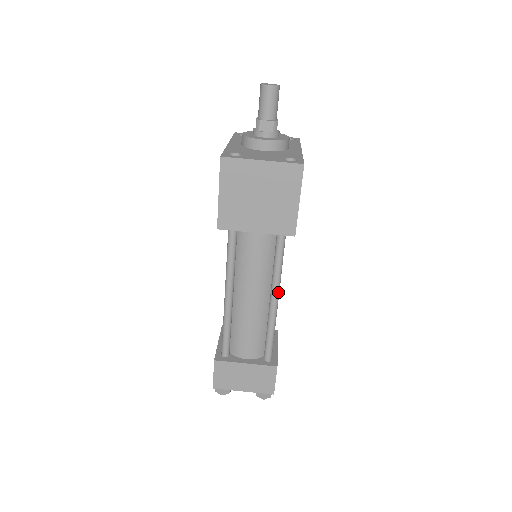
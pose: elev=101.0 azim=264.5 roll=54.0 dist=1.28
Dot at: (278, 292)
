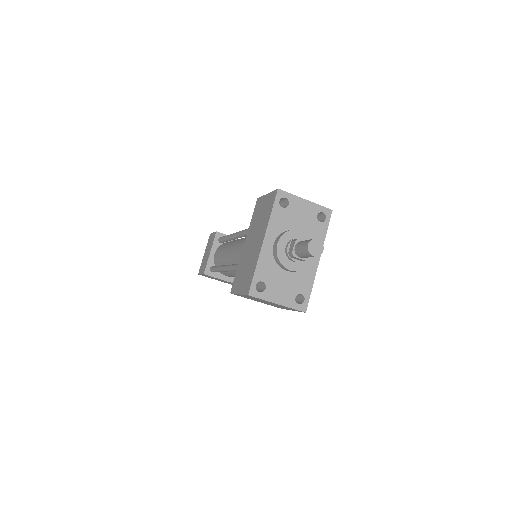
Dot at: occluded
